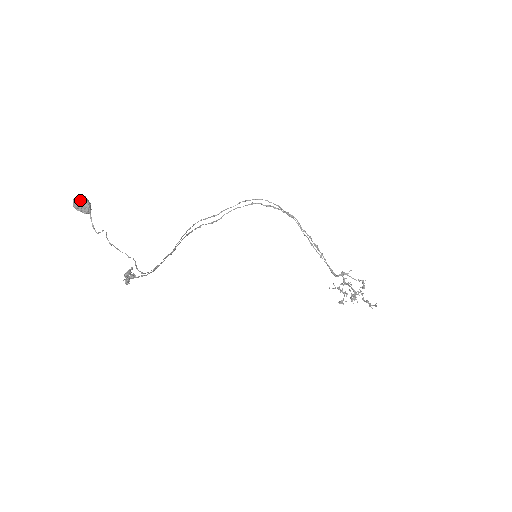
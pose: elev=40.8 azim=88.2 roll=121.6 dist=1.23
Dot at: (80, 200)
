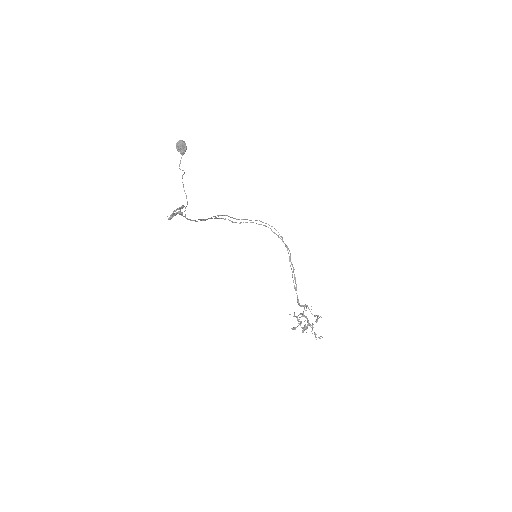
Dot at: (183, 143)
